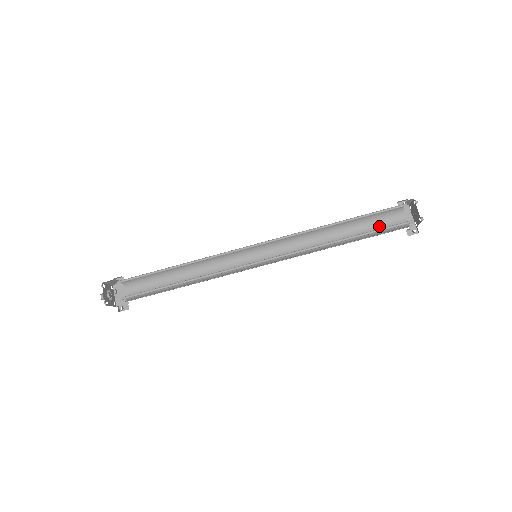
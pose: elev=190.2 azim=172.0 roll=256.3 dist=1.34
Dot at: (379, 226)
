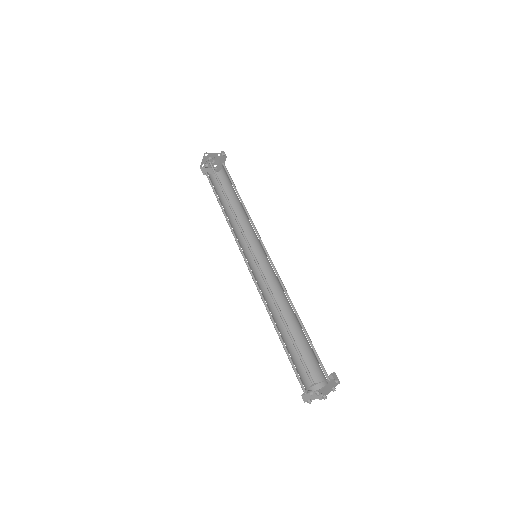
Dot at: (313, 358)
